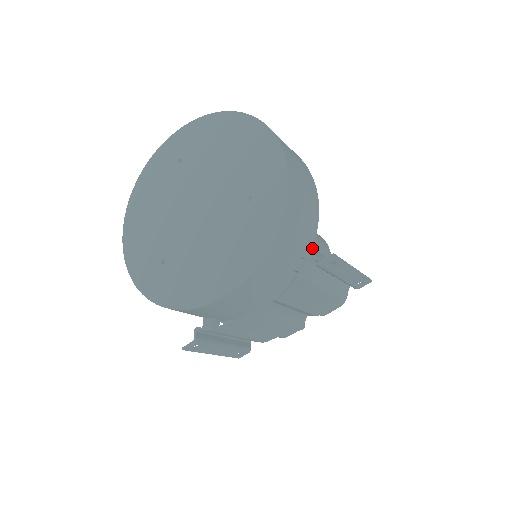
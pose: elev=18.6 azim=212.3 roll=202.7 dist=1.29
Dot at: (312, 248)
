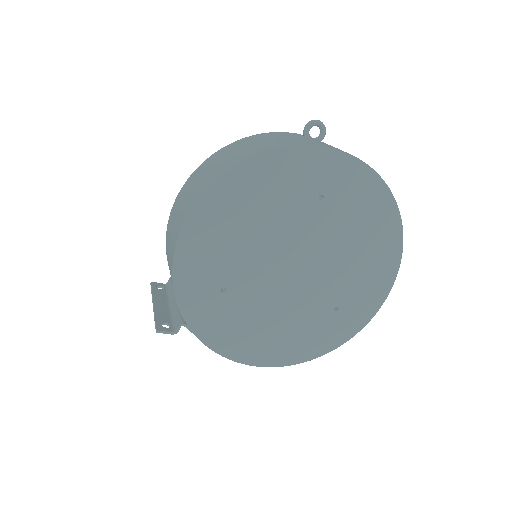
Dot at: occluded
